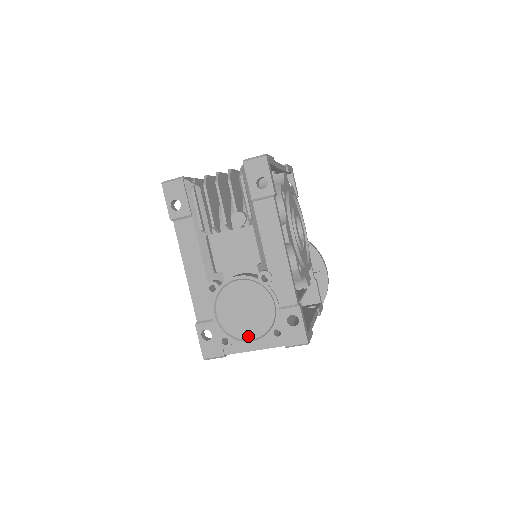
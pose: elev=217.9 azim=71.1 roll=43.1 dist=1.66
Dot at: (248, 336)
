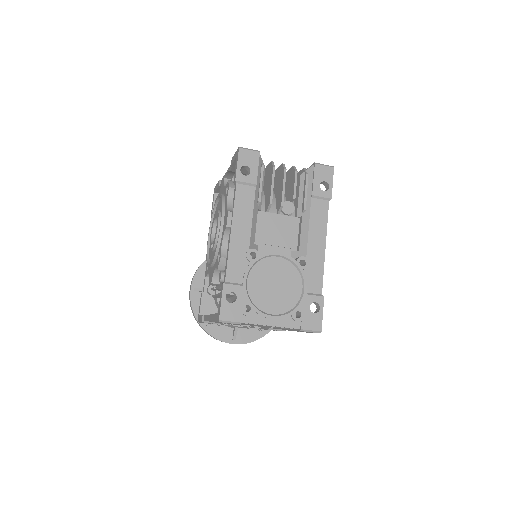
Dot at: (270, 310)
